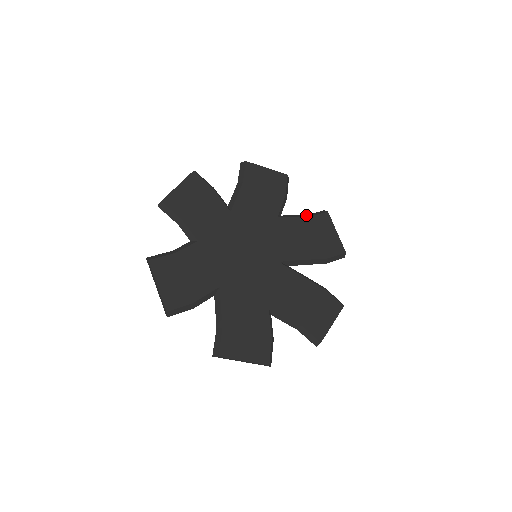
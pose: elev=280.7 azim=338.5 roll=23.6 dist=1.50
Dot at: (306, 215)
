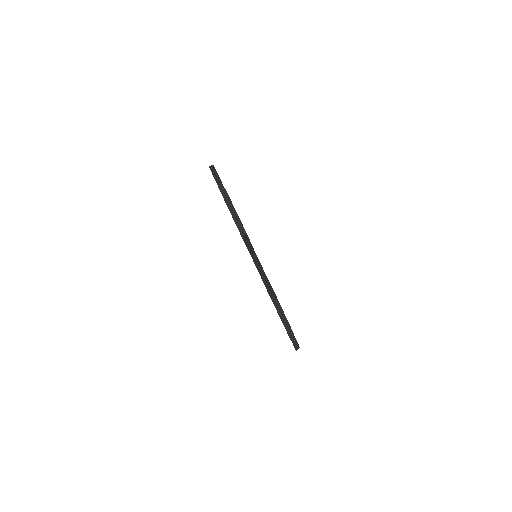
Dot at: occluded
